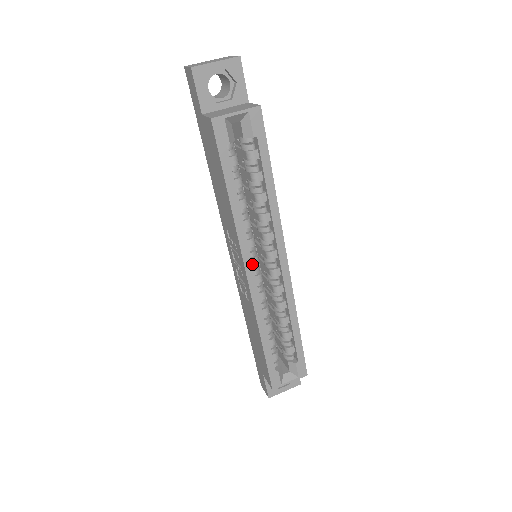
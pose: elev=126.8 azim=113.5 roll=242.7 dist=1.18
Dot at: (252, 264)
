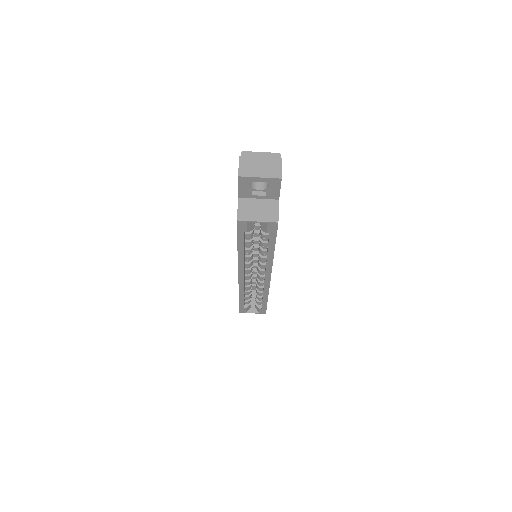
Dot at: occluded
